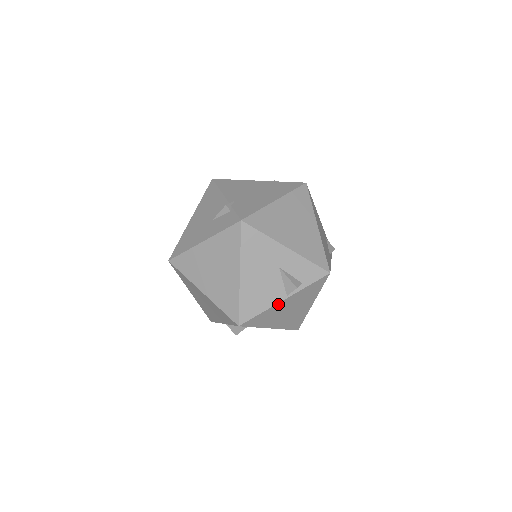
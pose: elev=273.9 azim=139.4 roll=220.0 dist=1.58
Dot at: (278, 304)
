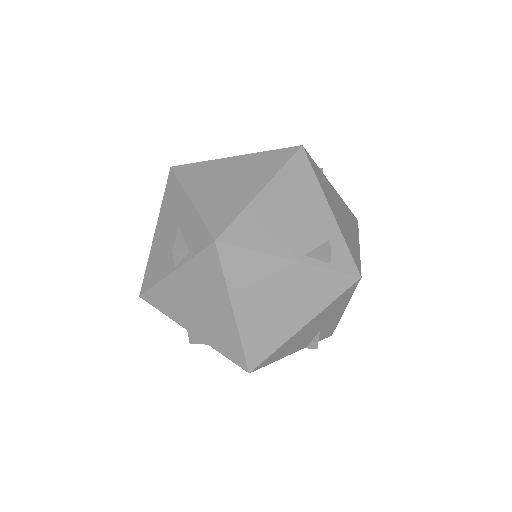
Dot at: (170, 278)
